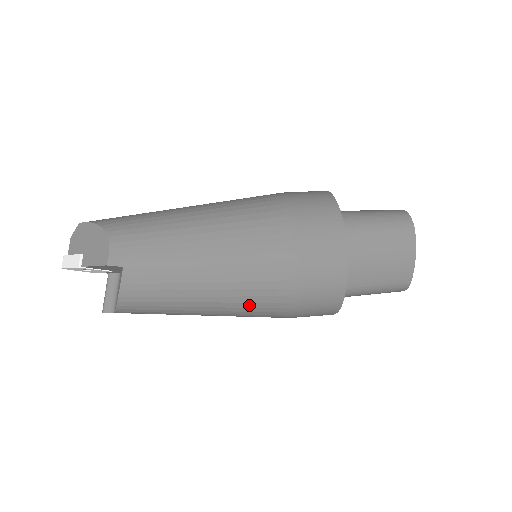
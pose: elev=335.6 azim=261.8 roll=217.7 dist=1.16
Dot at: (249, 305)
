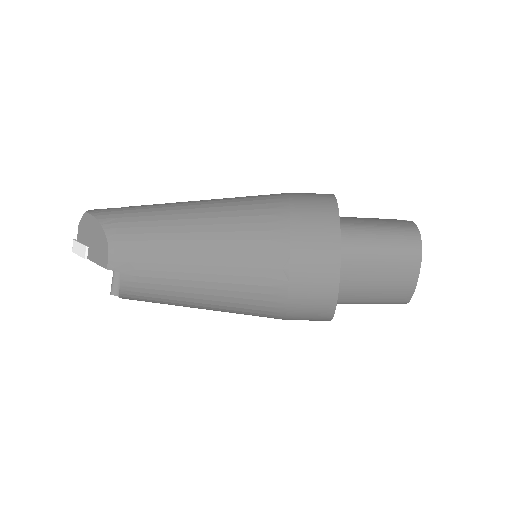
Dot at: (240, 312)
